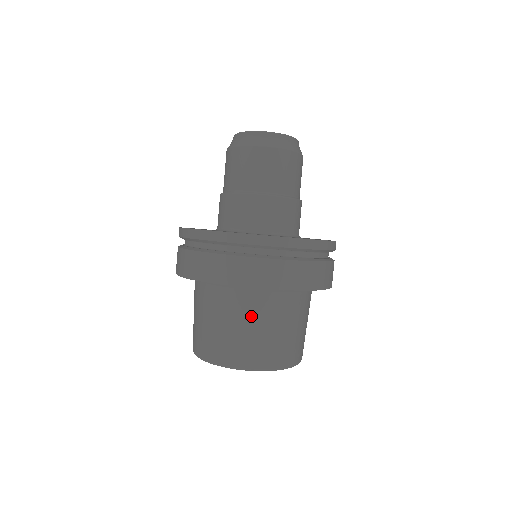
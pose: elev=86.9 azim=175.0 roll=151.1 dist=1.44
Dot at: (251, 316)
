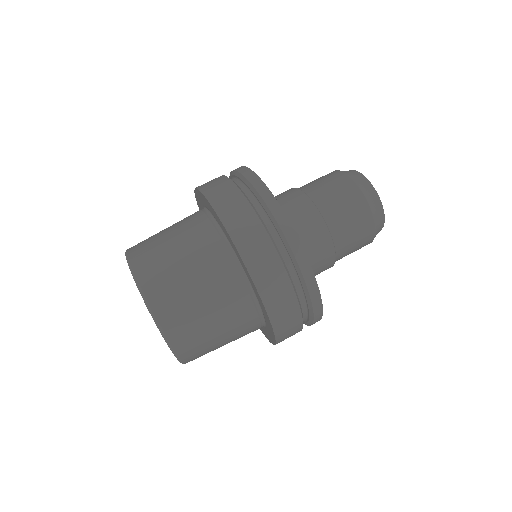
Dot at: (213, 288)
